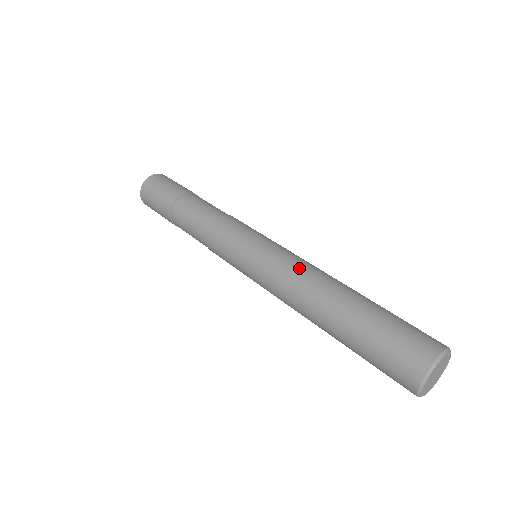
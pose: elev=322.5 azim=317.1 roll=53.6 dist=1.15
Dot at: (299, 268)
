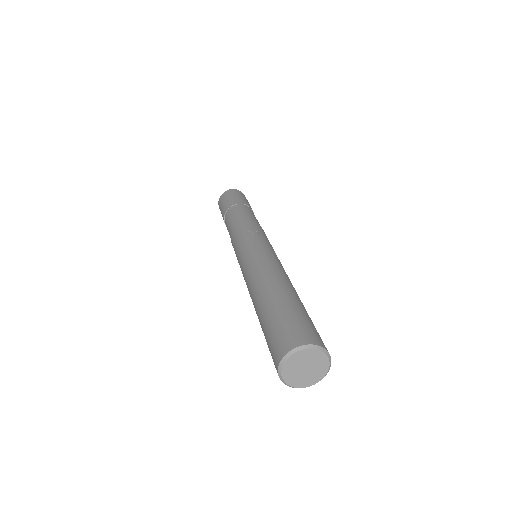
Dot at: (249, 275)
